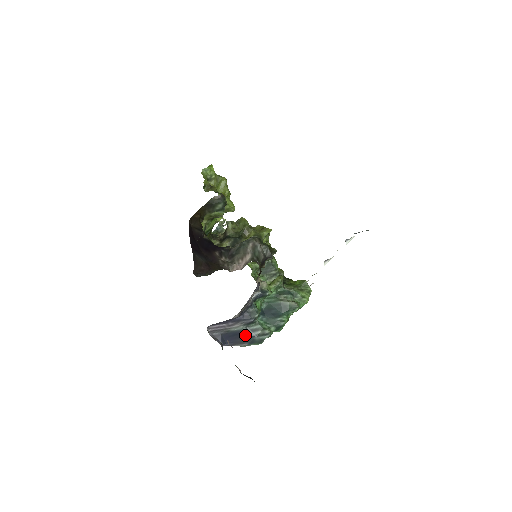
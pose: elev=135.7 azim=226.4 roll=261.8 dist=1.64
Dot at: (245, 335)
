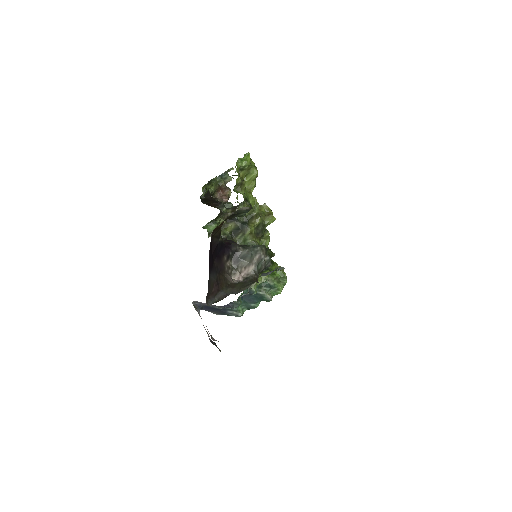
Dot at: (222, 311)
